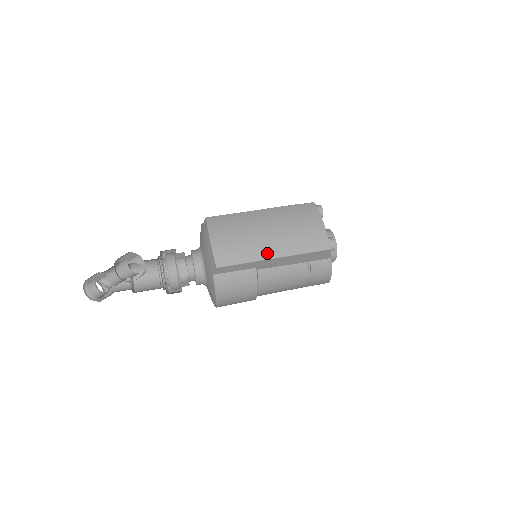
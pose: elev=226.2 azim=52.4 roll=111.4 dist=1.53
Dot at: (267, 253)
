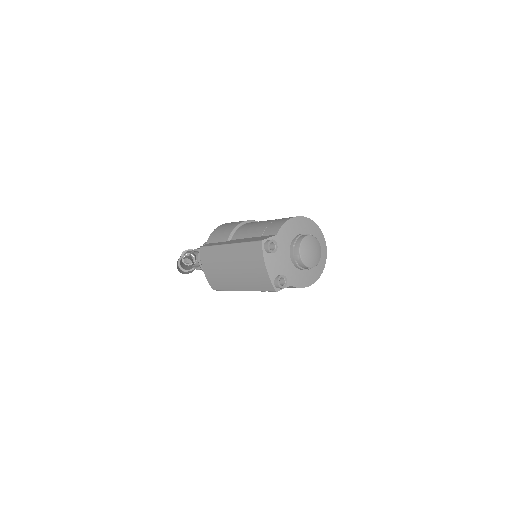
Dot at: (236, 287)
